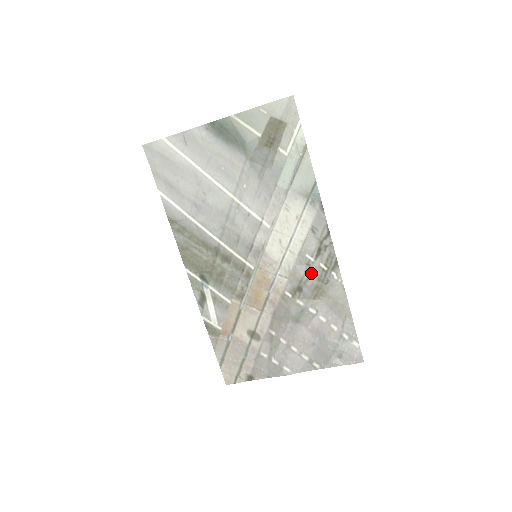
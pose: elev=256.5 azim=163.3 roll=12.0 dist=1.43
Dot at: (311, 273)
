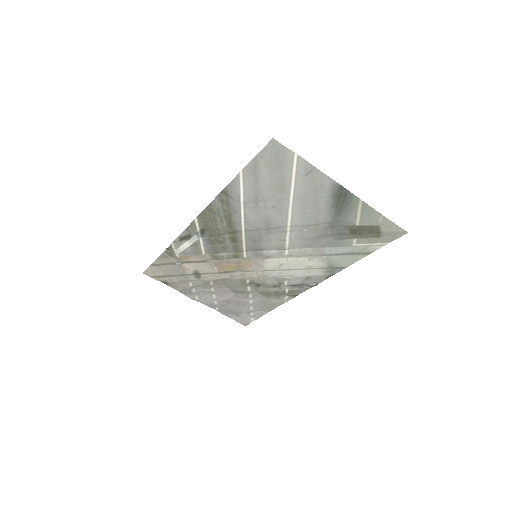
Dot at: (276, 287)
